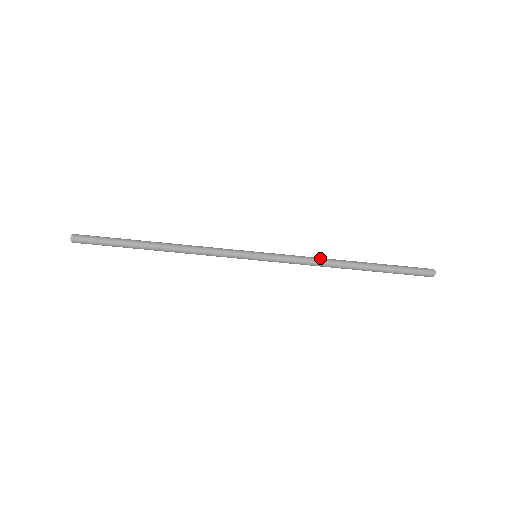
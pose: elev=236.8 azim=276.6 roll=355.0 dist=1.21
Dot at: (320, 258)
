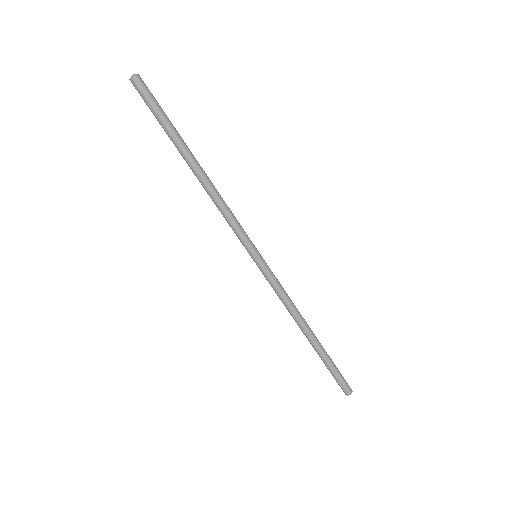
Dot at: (295, 307)
